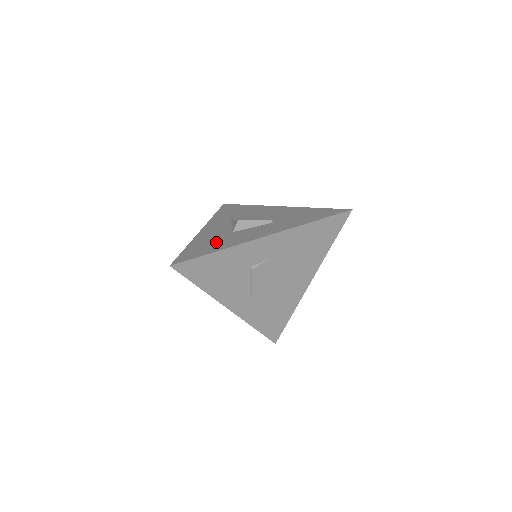
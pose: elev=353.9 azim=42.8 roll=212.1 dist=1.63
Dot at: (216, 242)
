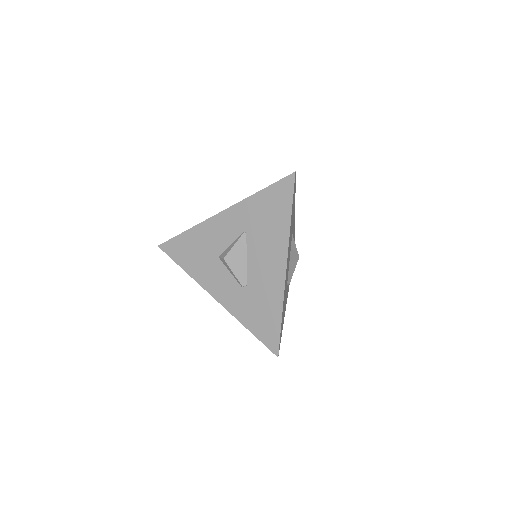
Dot at: (197, 256)
